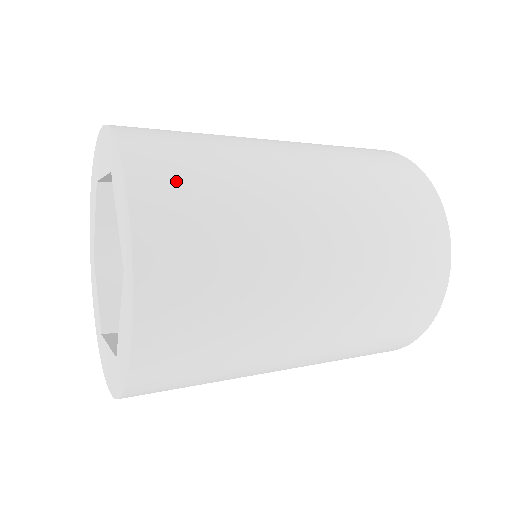
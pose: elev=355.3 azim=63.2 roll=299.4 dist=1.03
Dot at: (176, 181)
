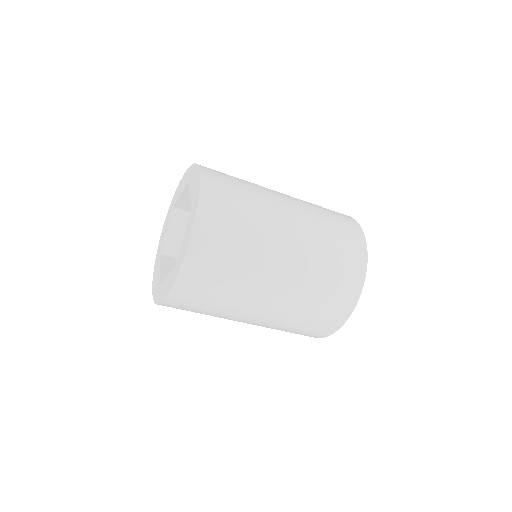
Dot at: (221, 177)
